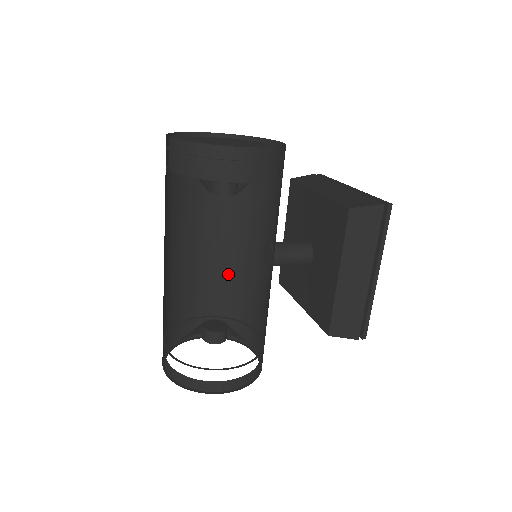
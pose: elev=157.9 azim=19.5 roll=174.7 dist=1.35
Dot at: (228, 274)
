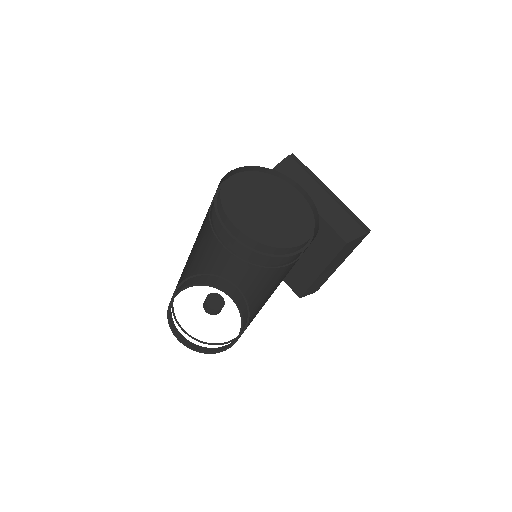
Dot at: (215, 251)
